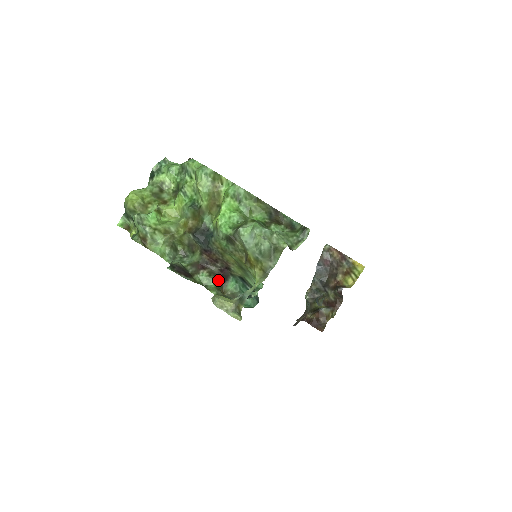
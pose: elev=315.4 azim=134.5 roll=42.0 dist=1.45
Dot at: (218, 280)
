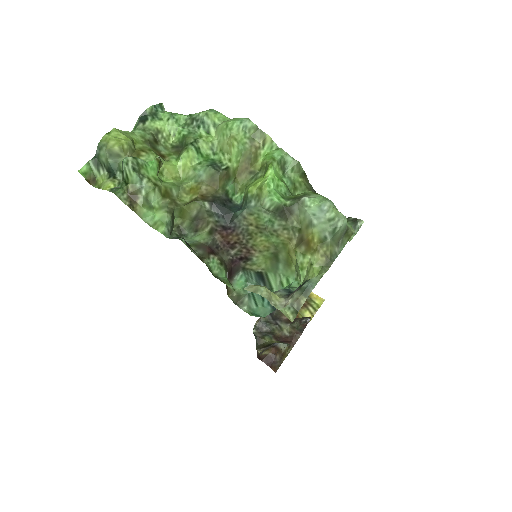
Dot at: (227, 273)
